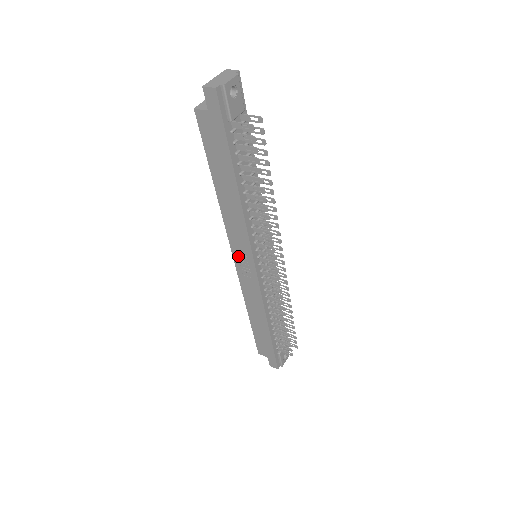
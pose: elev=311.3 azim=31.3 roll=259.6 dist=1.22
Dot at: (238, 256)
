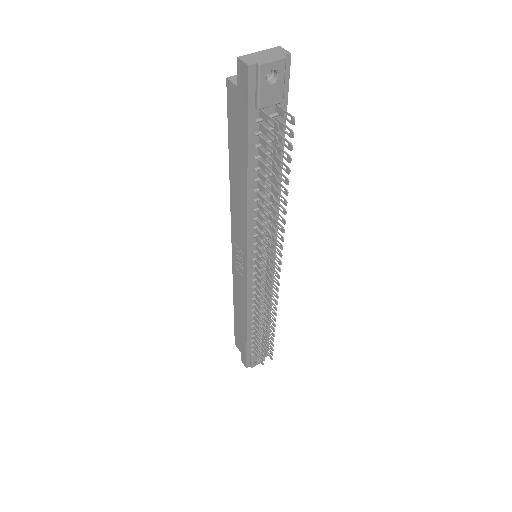
Dot at: (236, 248)
